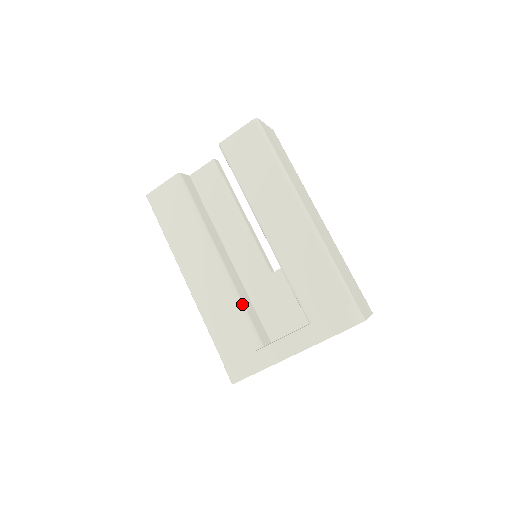
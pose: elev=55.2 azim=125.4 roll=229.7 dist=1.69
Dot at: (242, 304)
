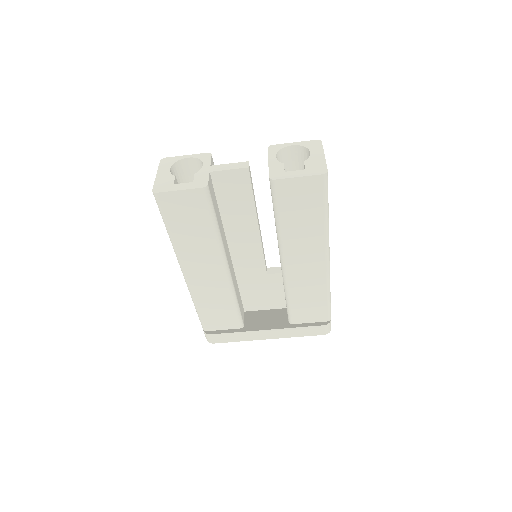
Dot at: (237, 301)
